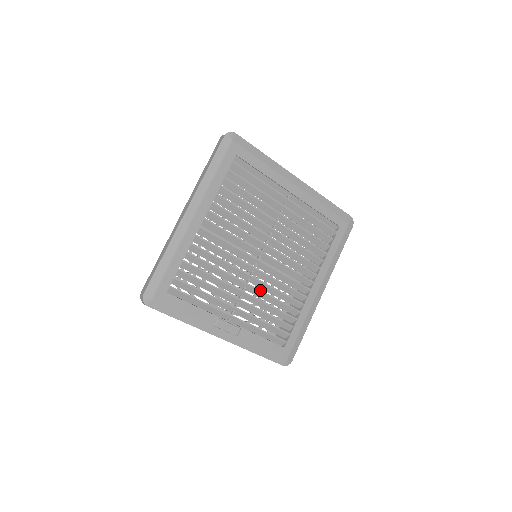
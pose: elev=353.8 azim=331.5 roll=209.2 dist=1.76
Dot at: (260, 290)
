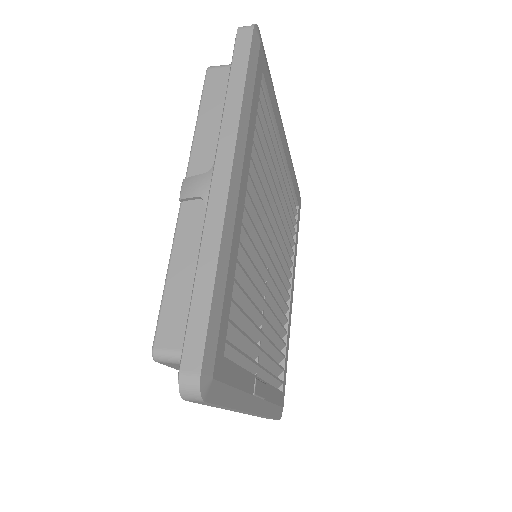
Dot at: occluded
